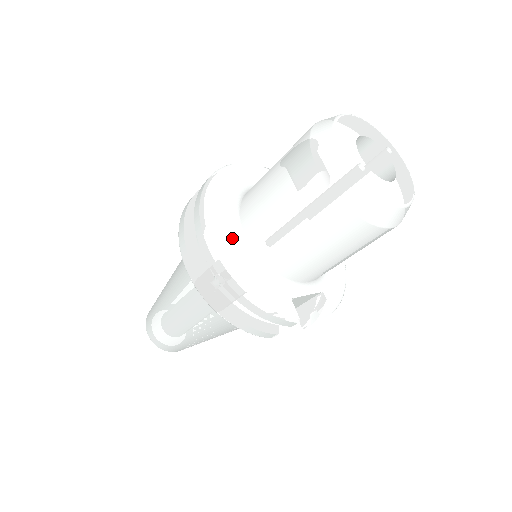
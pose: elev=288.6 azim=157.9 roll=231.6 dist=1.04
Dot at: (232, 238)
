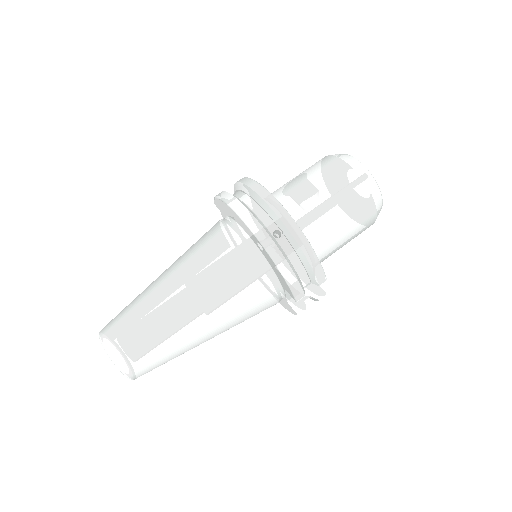
Dot at: occluded
